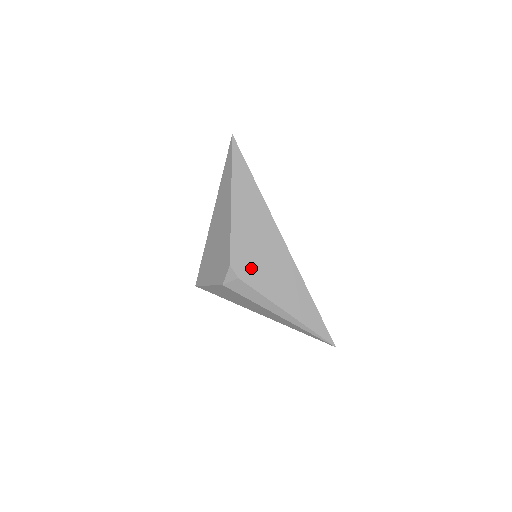
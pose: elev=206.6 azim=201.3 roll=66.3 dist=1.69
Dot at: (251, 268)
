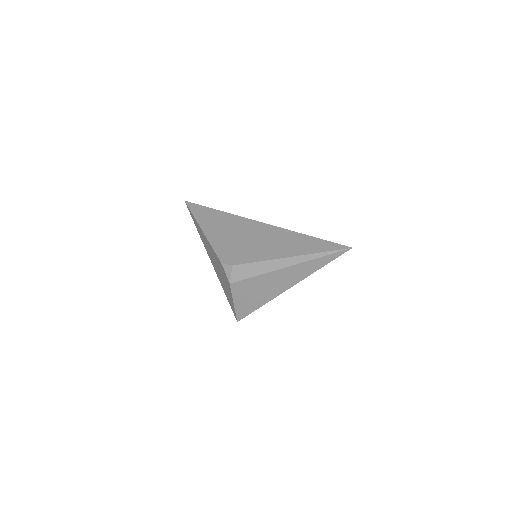
Dot at: (239, 253)
